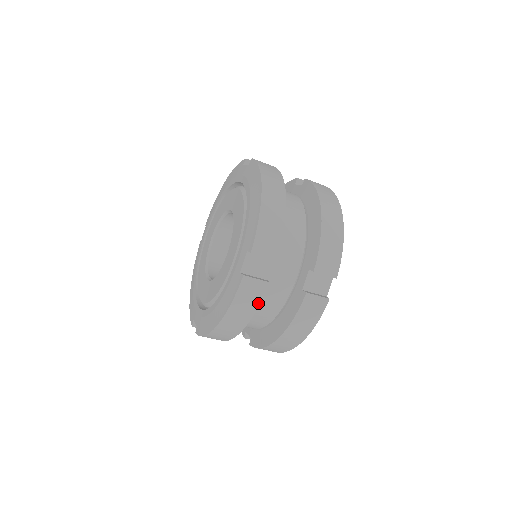
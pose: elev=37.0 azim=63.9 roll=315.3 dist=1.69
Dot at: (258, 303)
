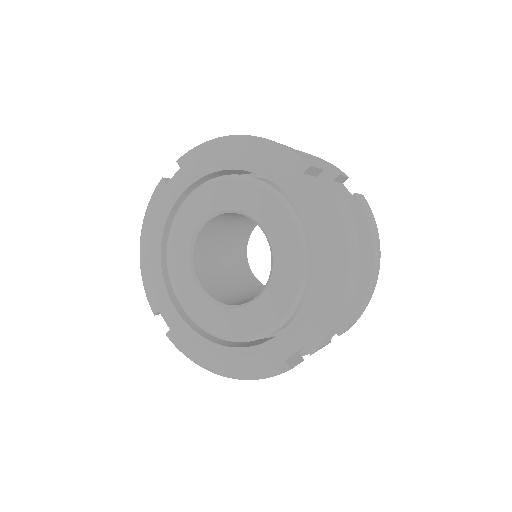
Dot at: occluded
